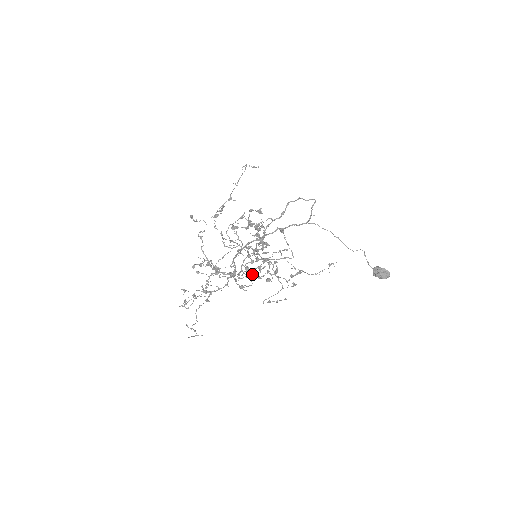
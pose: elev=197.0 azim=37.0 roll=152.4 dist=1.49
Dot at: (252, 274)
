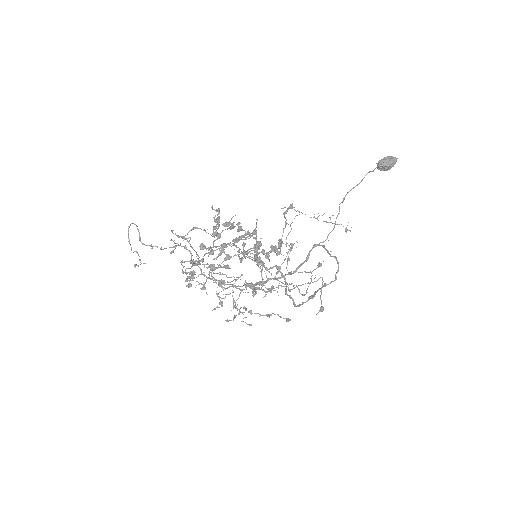
Dot at: occluded
